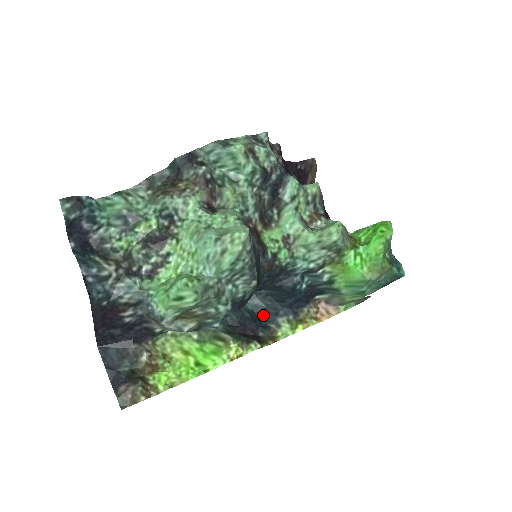
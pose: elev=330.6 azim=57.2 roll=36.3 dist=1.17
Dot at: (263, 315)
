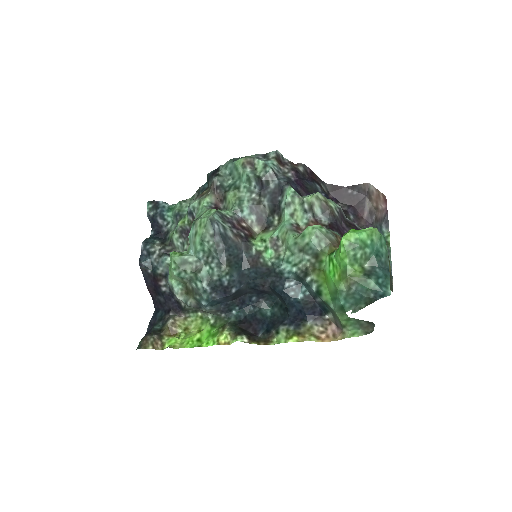
Dot at: (274, 322)
